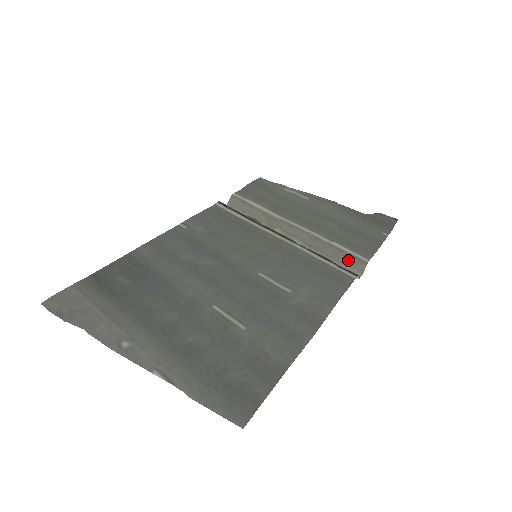
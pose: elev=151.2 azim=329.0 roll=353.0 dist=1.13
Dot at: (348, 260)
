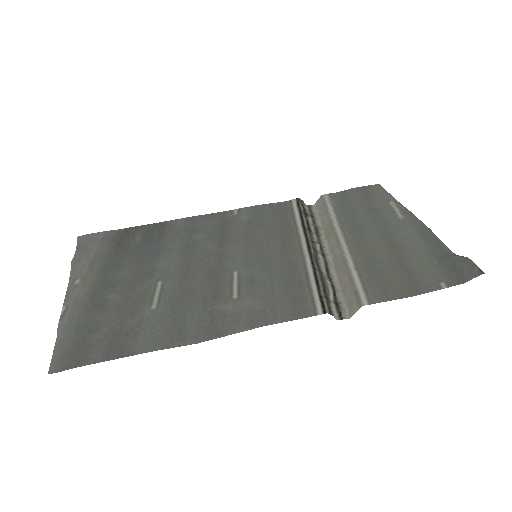
Dot at: (350, 295)
